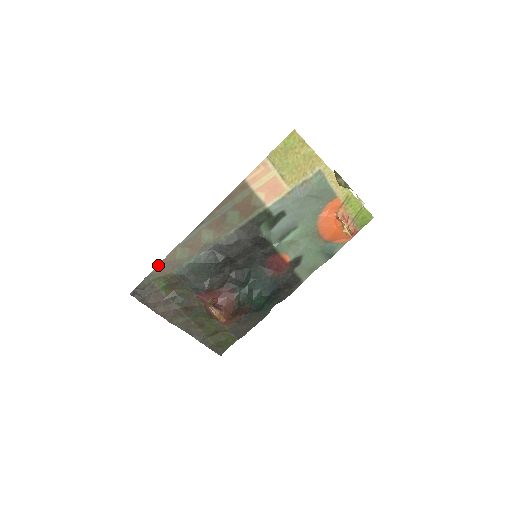
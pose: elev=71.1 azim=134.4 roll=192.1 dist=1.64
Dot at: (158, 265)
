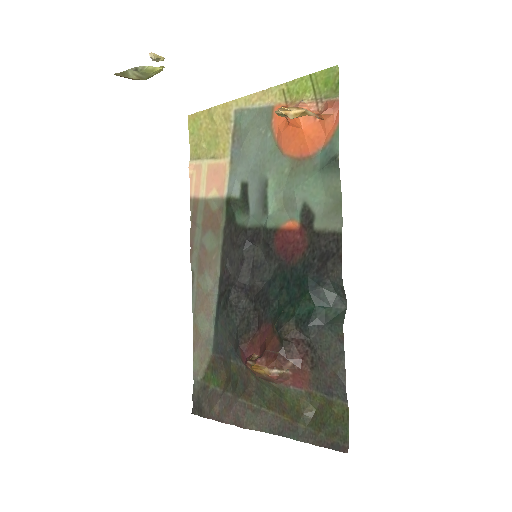
Dot at: (193, 356)
